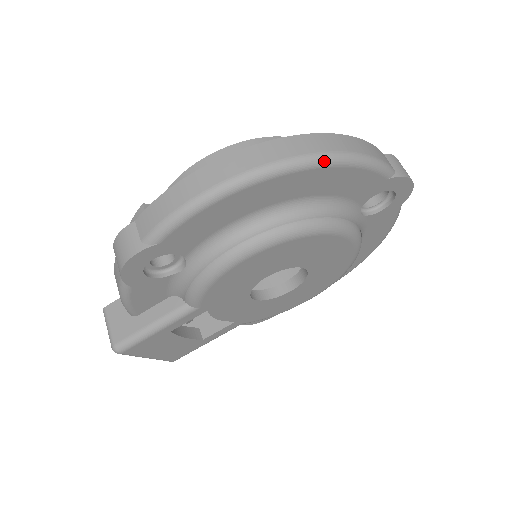
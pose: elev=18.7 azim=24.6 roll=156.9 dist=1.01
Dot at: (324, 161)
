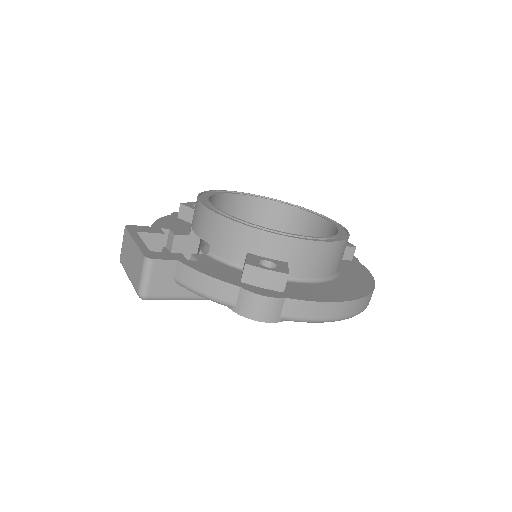
Dot at: occluded
